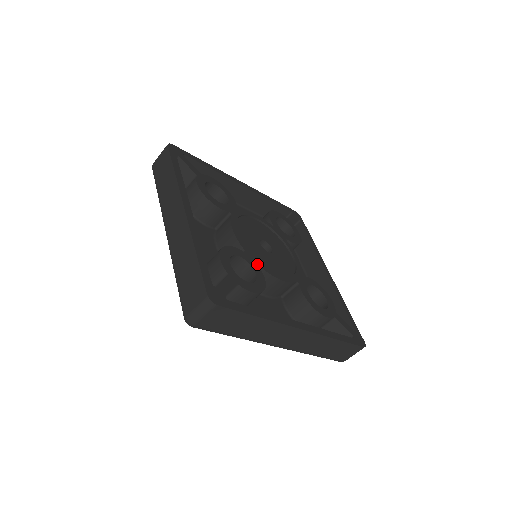
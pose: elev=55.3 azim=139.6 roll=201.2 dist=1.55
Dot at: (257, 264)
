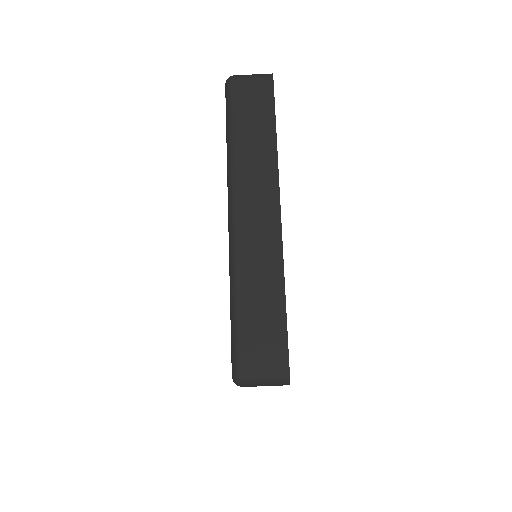
Dot at: occluded
